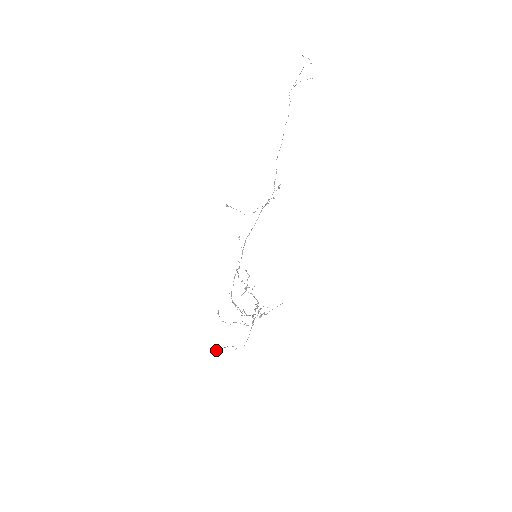
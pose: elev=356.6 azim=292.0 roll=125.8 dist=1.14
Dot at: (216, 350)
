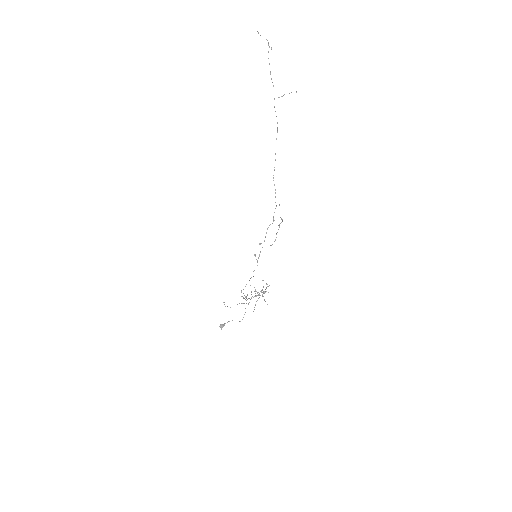
Dot at: (221, 327)
